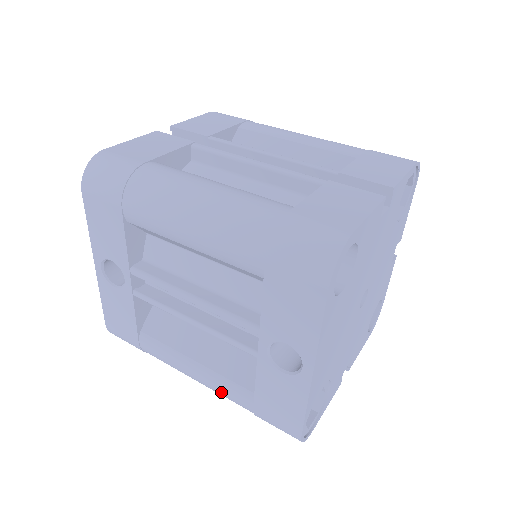
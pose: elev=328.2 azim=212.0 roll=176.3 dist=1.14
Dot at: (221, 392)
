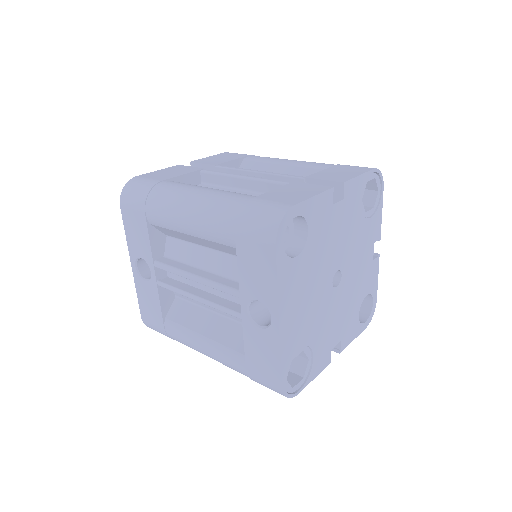
Dot at: (223, 360)
